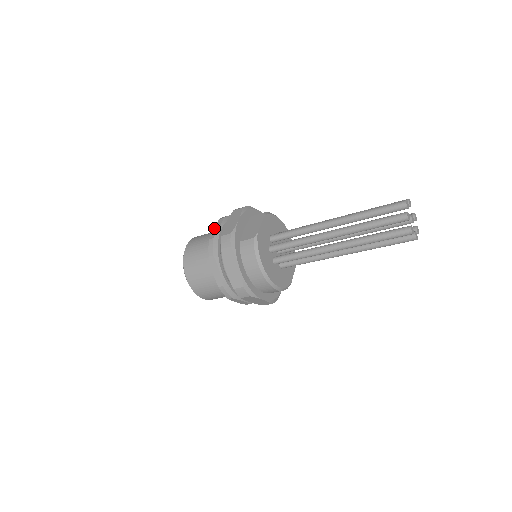
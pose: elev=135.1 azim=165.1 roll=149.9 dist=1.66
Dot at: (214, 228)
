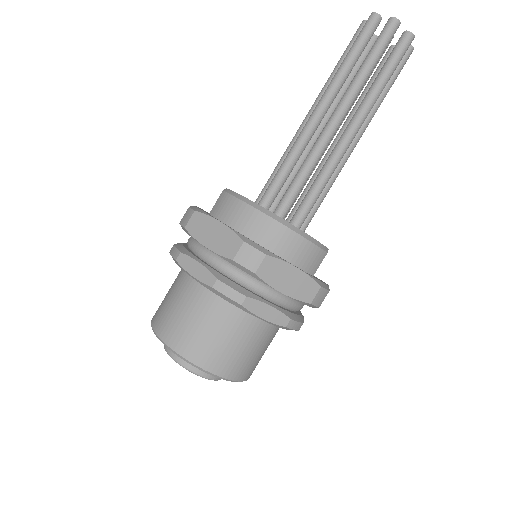
Dot at: occluded
